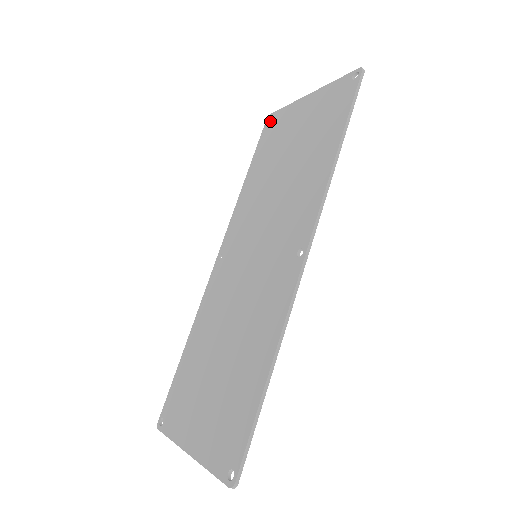
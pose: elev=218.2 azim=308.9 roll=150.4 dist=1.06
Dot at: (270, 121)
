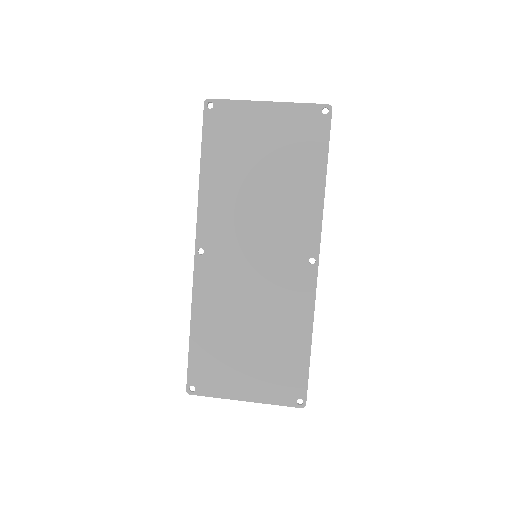
Dot at: (213, 109)
